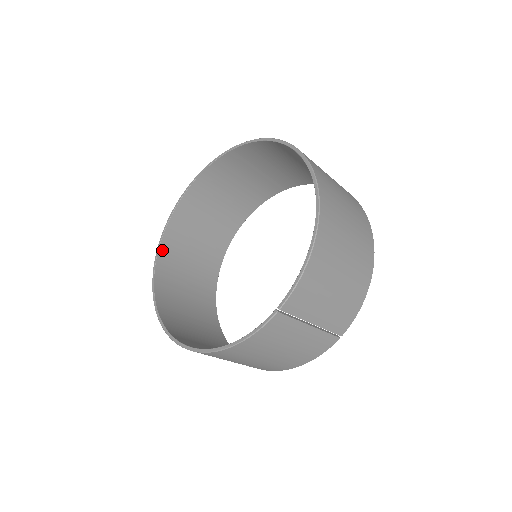
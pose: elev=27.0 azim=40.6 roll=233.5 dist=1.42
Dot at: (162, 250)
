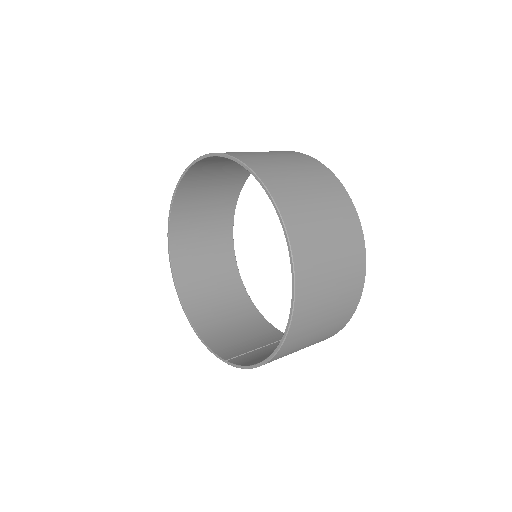
Dot at: (183, 183)
